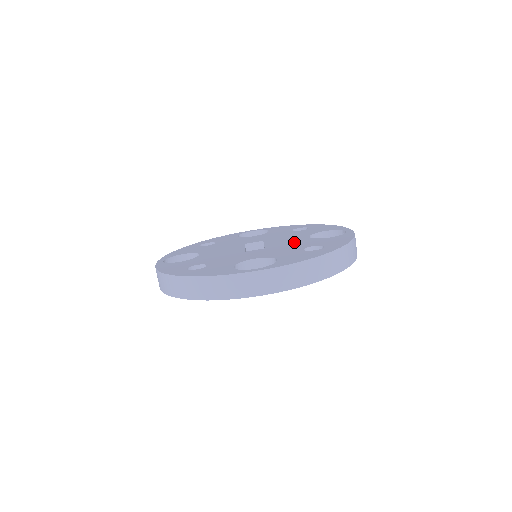
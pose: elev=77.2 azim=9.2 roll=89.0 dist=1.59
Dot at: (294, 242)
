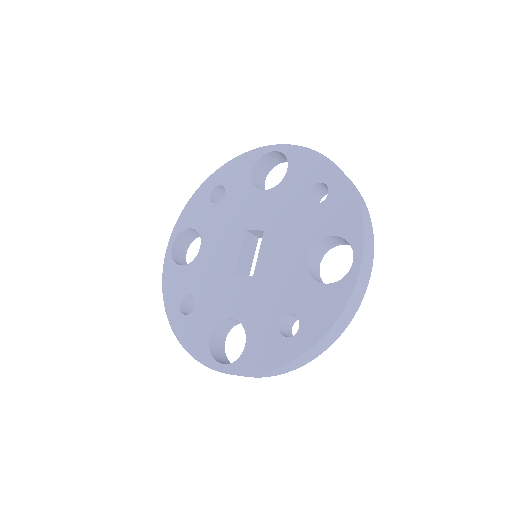
Dot at: (284, 274)
